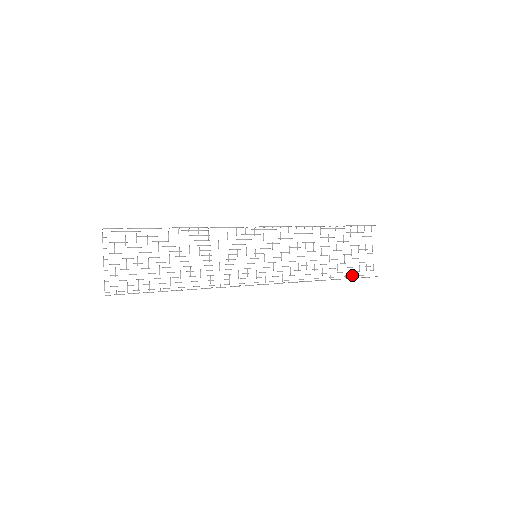
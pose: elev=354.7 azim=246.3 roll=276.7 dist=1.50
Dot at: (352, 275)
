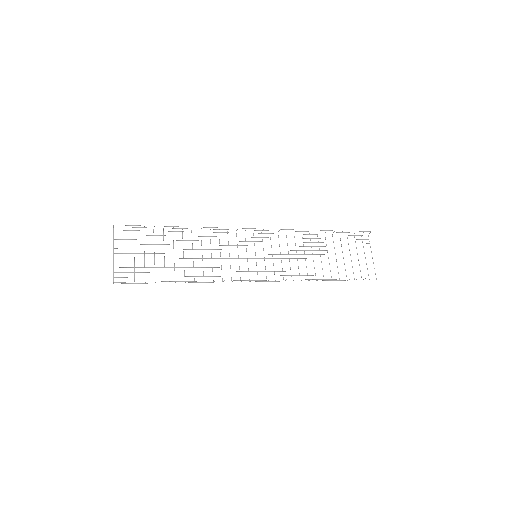
Dot at: (354, 278)
